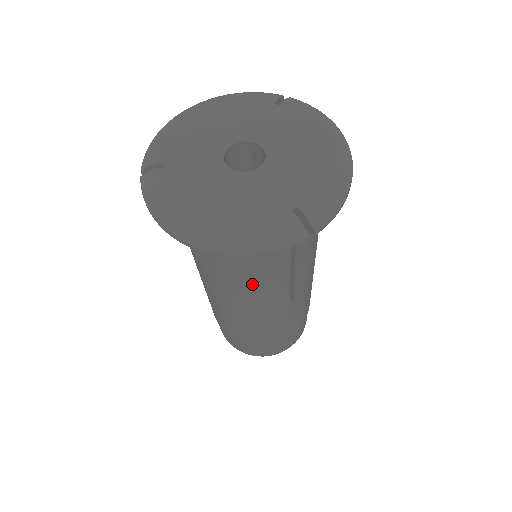
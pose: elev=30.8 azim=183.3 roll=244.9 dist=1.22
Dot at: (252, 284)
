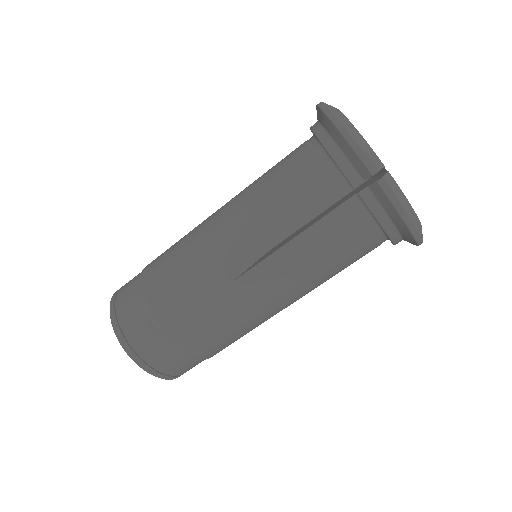
Dot at: (272, 200)
